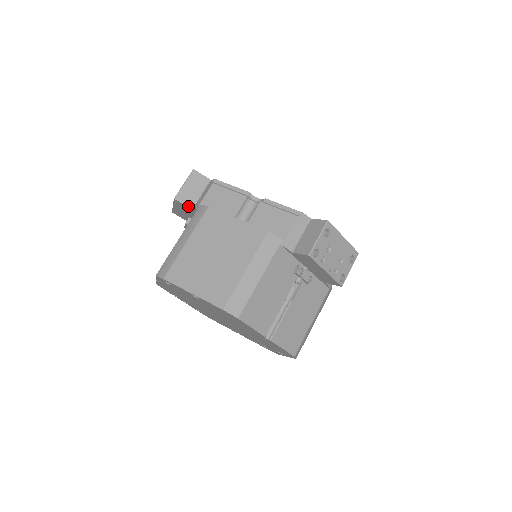
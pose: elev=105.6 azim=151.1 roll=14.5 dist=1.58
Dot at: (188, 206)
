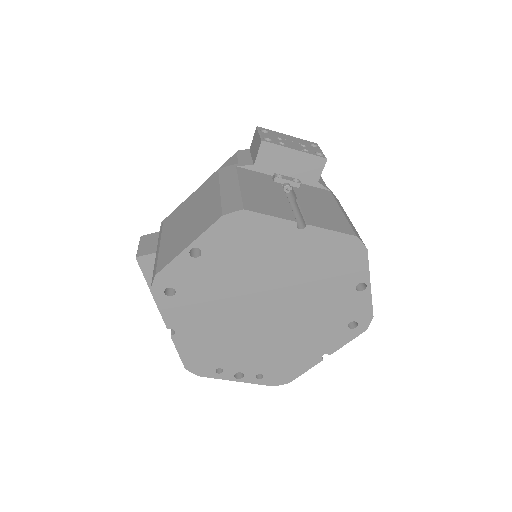
Dot at: (152, 253)
